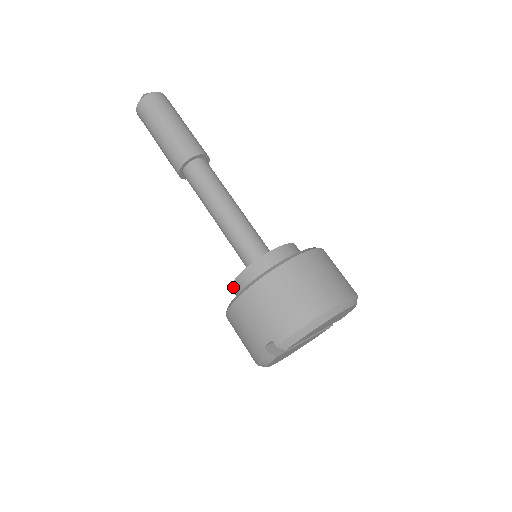
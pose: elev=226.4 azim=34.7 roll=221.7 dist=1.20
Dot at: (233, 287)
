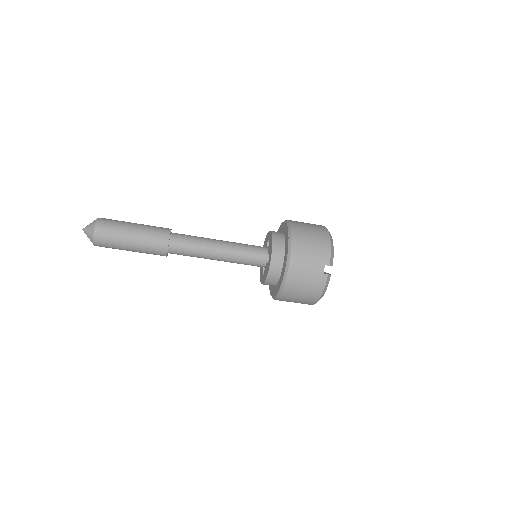
Dot at: (270, 274)
